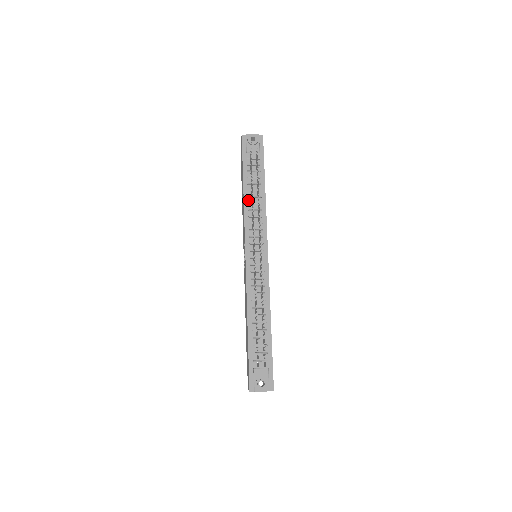
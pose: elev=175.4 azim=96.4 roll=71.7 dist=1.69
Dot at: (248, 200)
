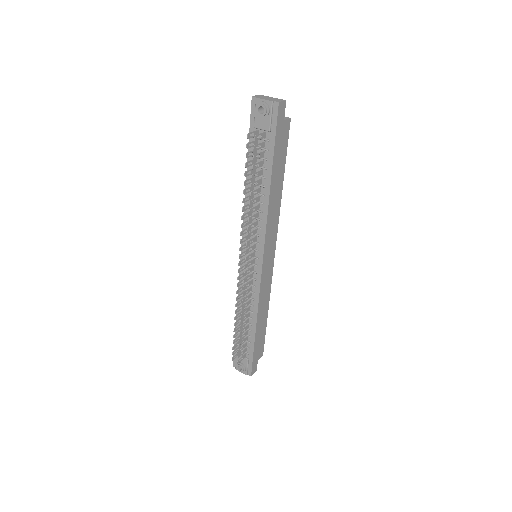
Dot at: (249, 194)
